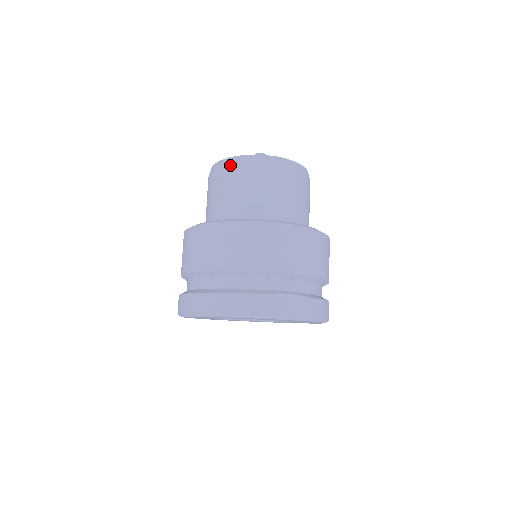
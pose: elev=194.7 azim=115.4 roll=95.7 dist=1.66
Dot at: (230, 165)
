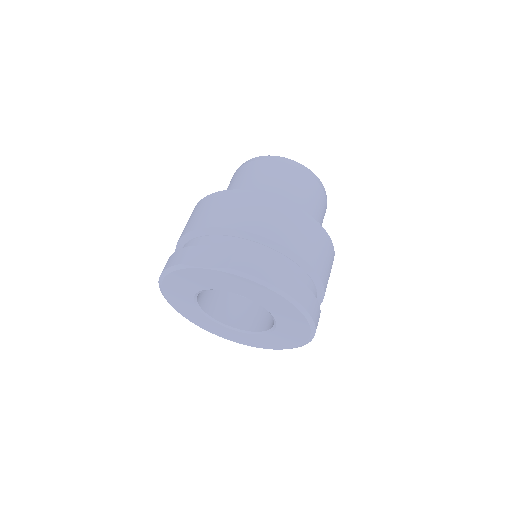
Dot at: occluded
